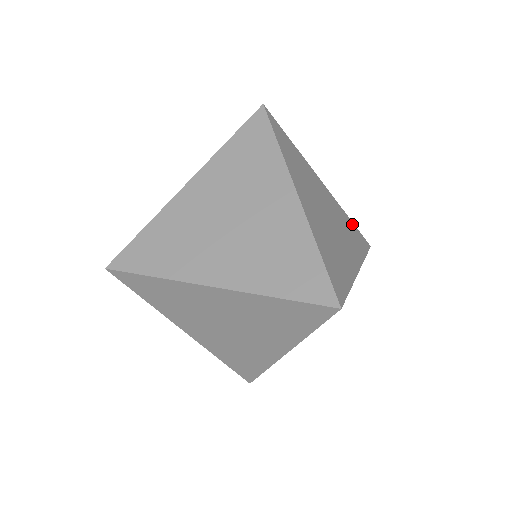
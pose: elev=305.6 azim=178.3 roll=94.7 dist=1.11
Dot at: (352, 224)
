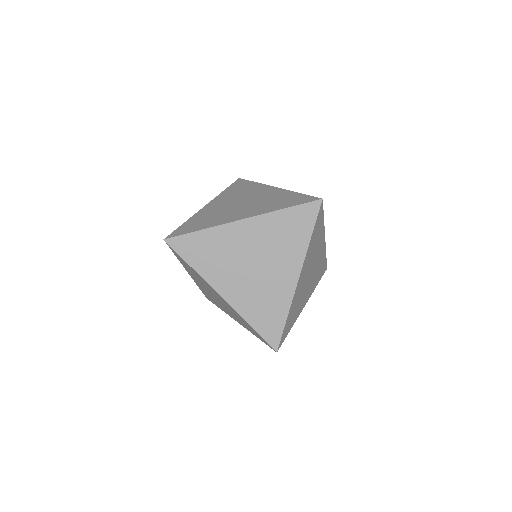
Dot at: (289, 212)
